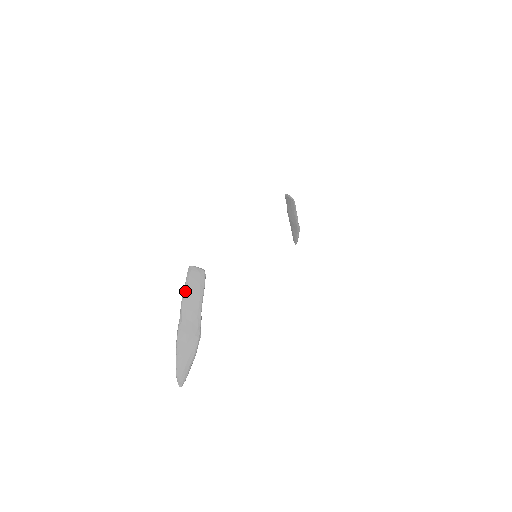
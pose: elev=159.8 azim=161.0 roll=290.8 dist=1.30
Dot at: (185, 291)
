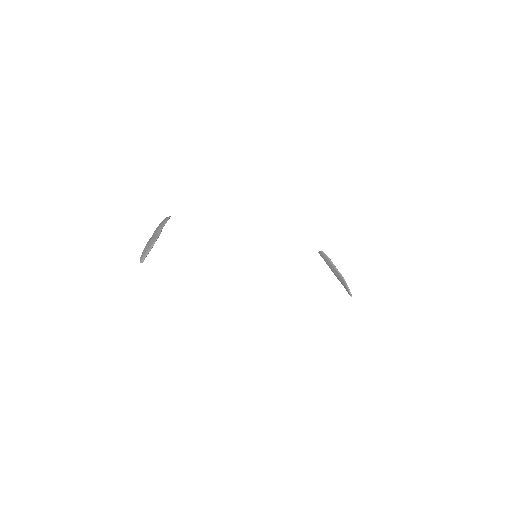
Dot at: (158, 226)
